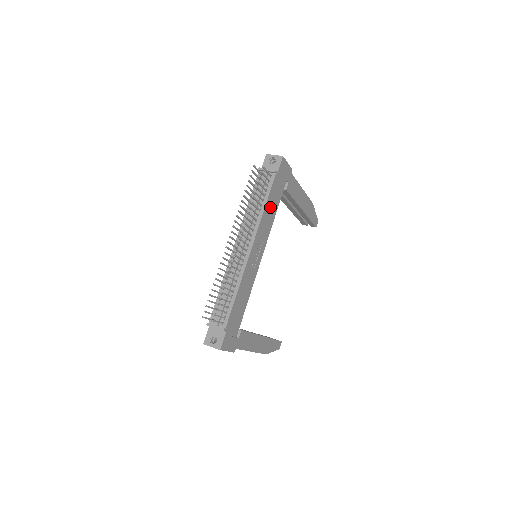
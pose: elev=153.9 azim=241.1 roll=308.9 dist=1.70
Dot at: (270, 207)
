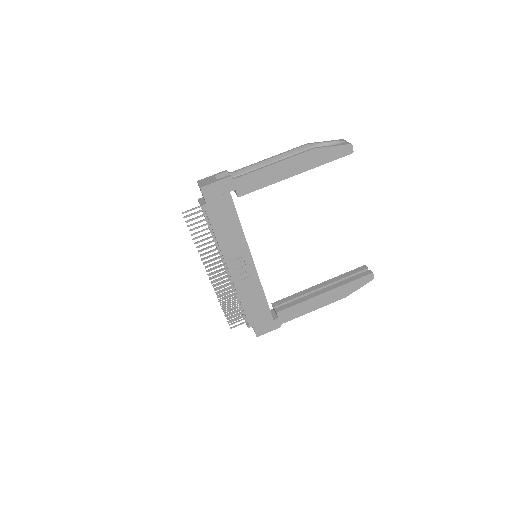
Dot at: (225, 230)
